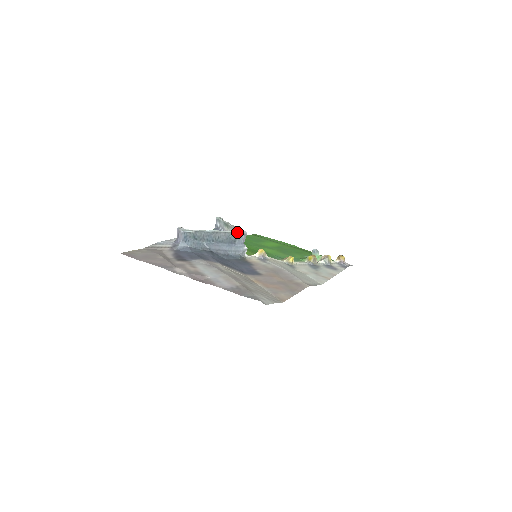
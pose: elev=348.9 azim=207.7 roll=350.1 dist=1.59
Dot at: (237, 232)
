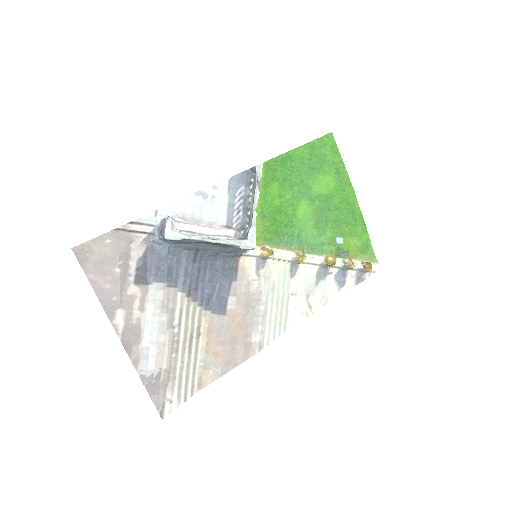
Dot at: (241, 247)
